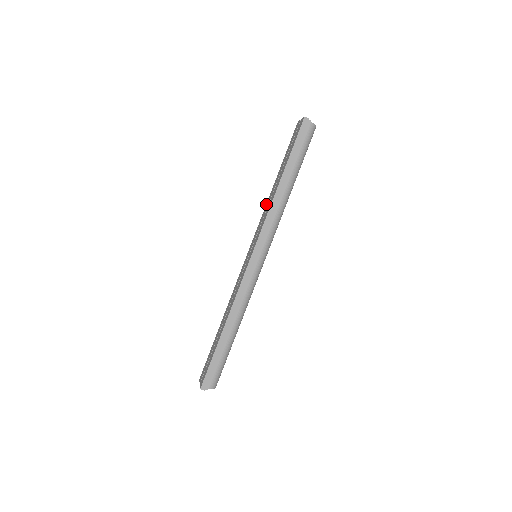
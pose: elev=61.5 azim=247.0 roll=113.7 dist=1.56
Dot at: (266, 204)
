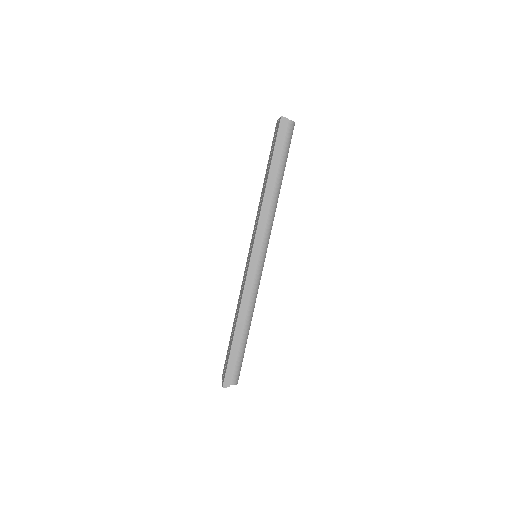
Dot at: occluded
